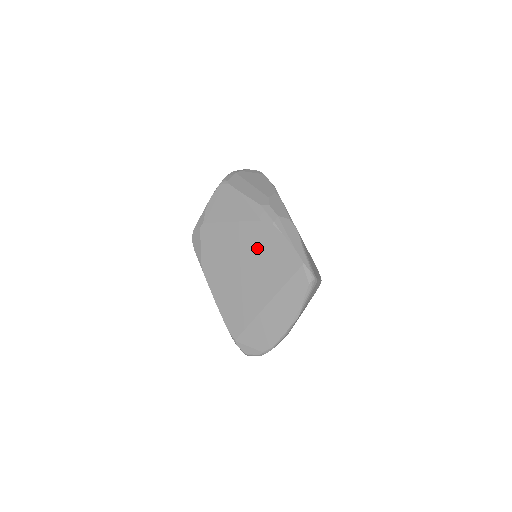
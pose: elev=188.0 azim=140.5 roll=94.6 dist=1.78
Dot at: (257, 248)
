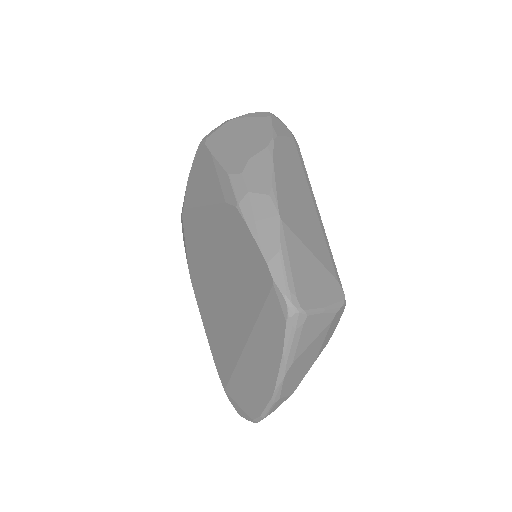
Dot at: (227, 249)
